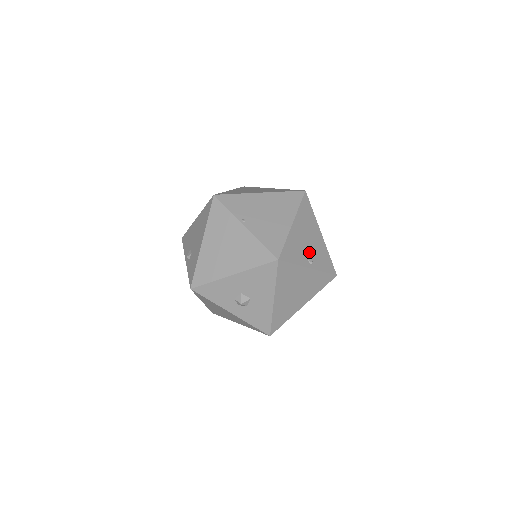
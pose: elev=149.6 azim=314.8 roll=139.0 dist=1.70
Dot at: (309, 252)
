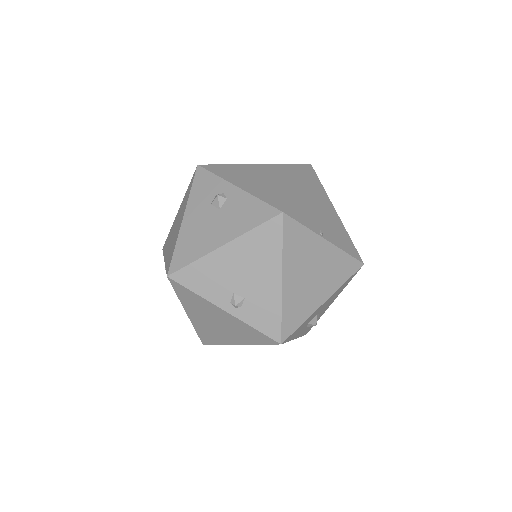
Dot at: occluded
